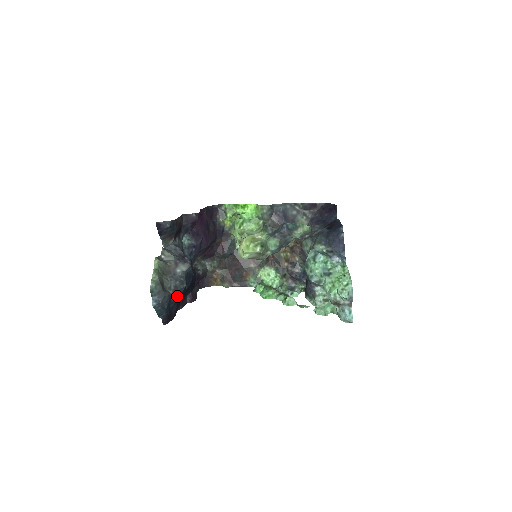
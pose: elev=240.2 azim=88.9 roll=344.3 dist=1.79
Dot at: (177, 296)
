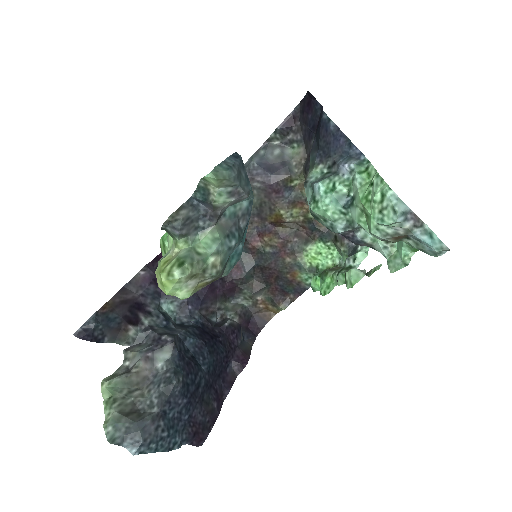
Dot at: (178, 402)
